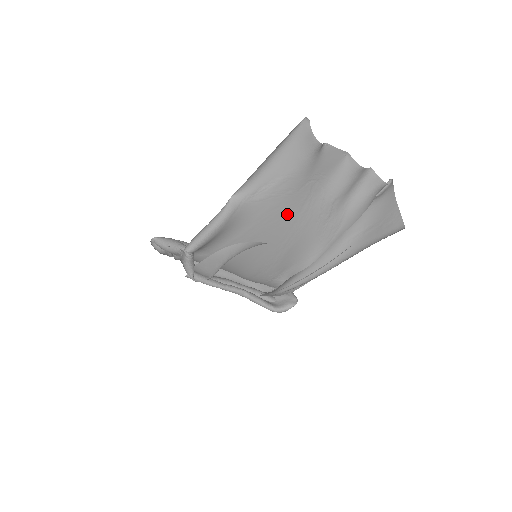
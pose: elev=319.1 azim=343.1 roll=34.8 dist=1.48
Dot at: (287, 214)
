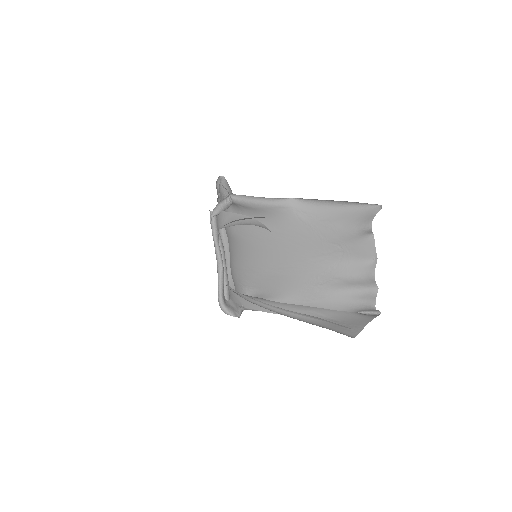
Dot at: (304, 249)
